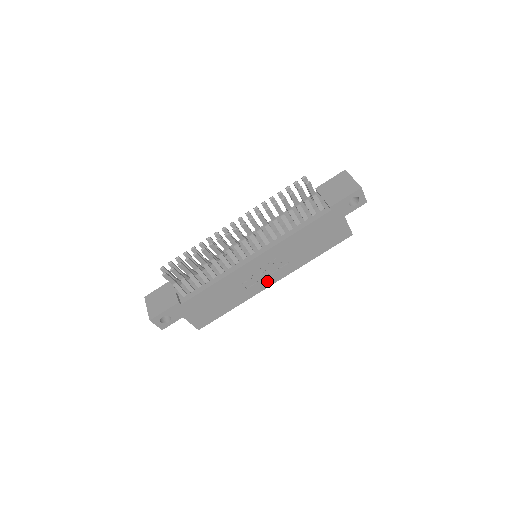
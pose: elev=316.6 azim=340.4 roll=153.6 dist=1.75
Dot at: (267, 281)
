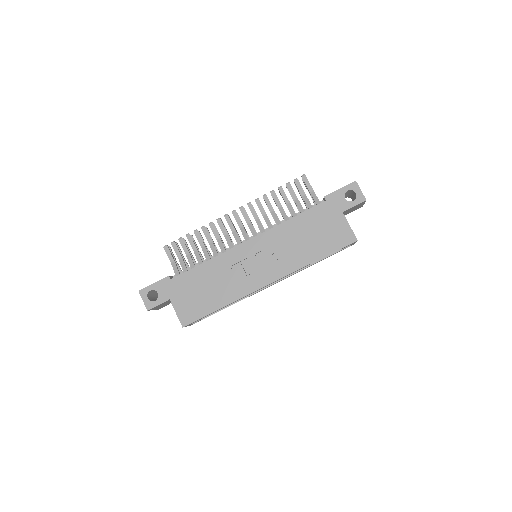
Dot at: (261, 278)
